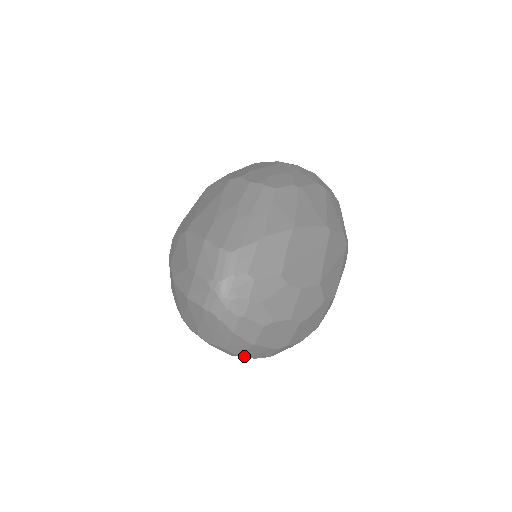
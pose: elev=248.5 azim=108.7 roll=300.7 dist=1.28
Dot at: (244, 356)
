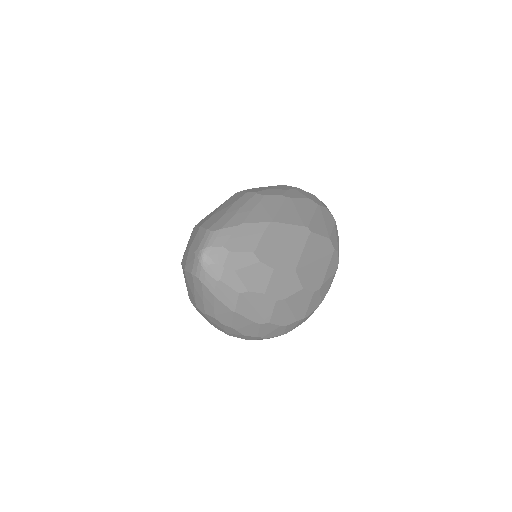
Dot at: (234, 330)
